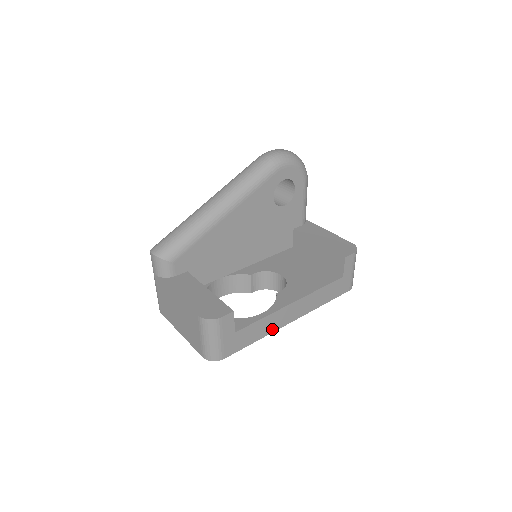
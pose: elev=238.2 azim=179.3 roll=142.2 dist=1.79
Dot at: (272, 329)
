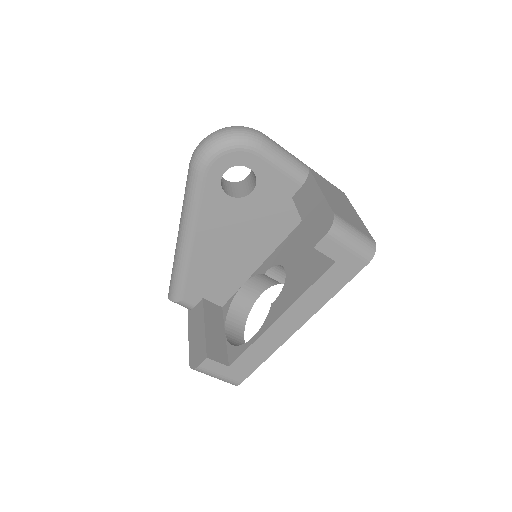
Dot at: (276, 345)
